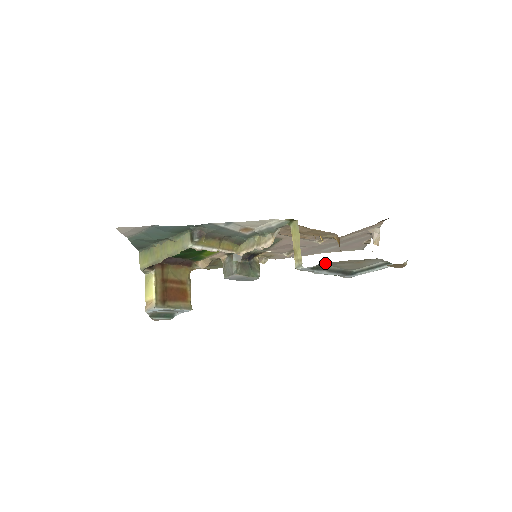
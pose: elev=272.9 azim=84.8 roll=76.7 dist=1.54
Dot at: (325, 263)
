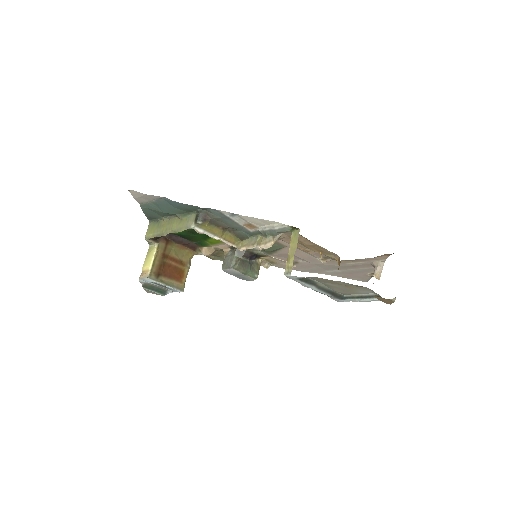
Dot at: (314, 277)
